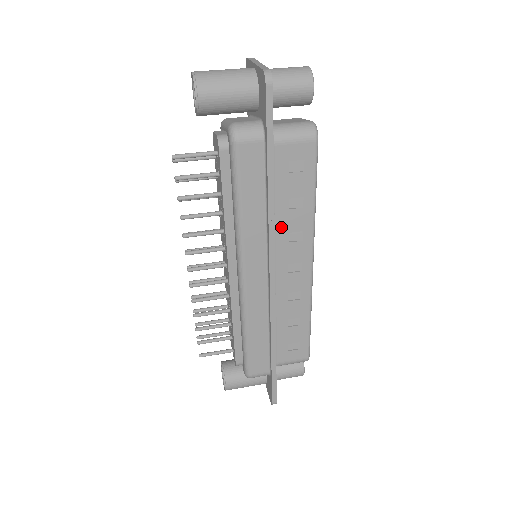
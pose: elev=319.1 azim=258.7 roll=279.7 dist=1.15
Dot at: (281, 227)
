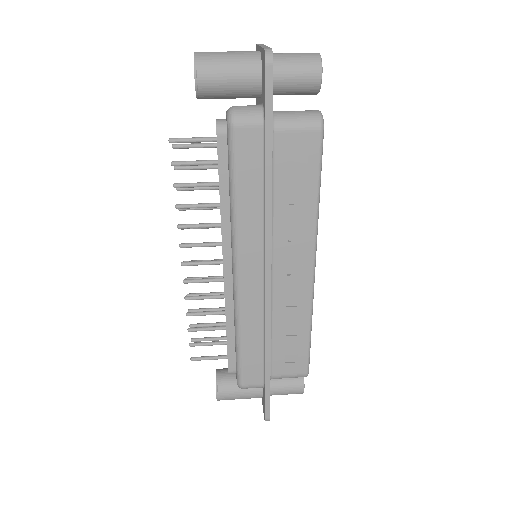
Dot at: (280, 224)
